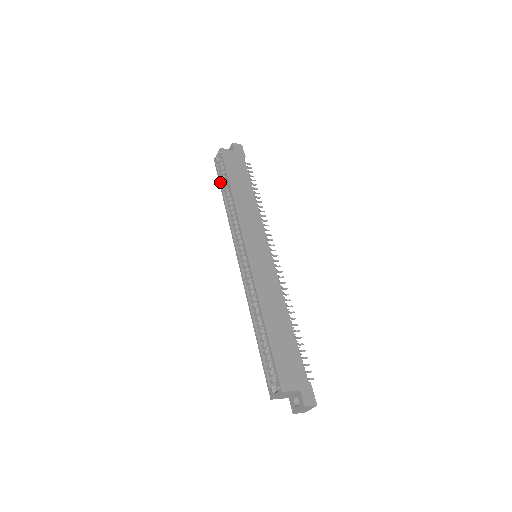
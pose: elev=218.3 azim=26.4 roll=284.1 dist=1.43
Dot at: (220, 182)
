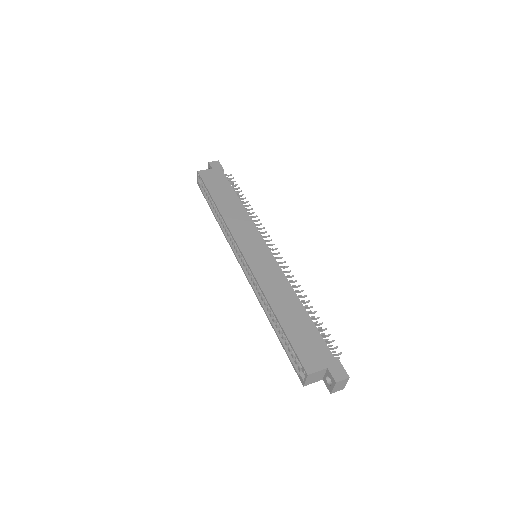
Dot at: (207, 202)
